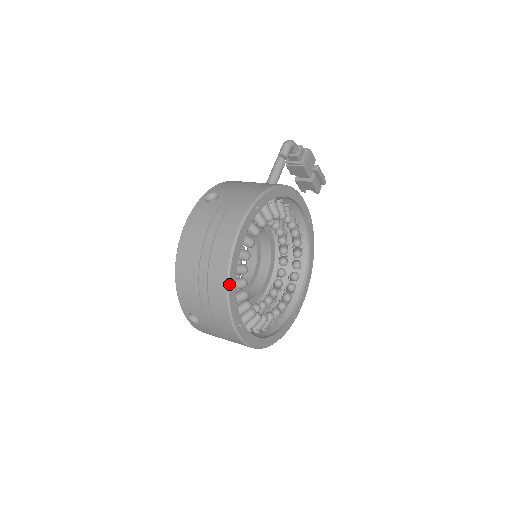
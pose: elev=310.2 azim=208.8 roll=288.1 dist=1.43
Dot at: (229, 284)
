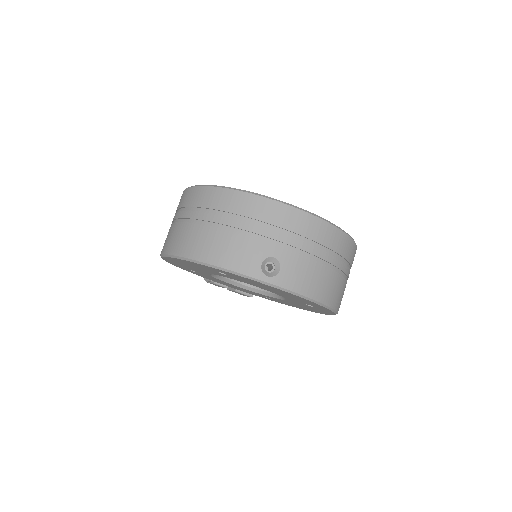
Dot at: (231, 188)
